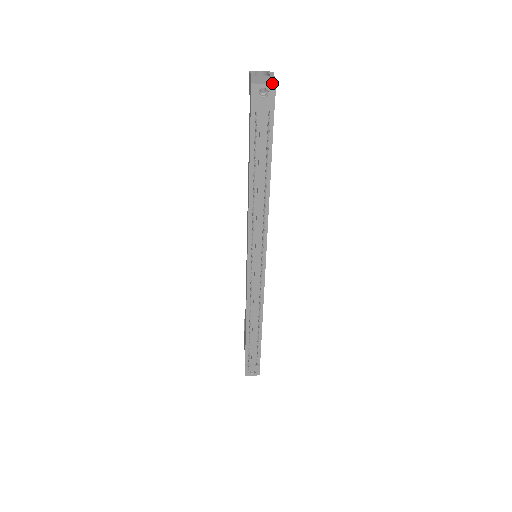
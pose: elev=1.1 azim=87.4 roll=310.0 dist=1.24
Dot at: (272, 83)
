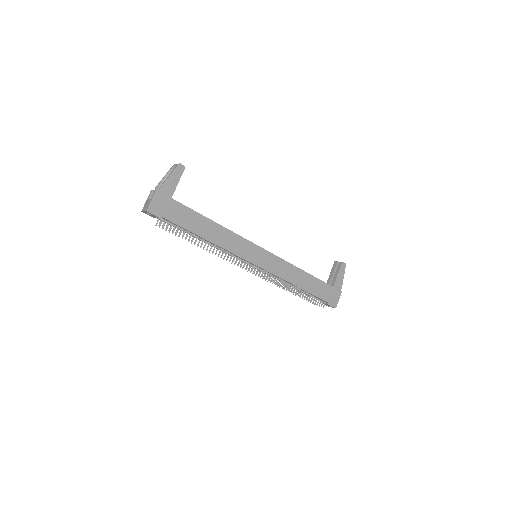
Dot at: (146, 211)
